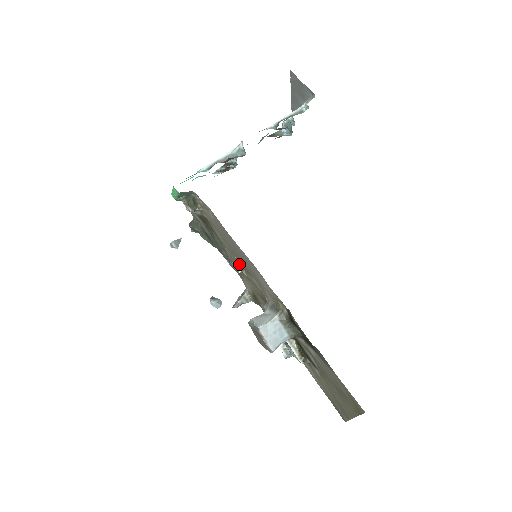
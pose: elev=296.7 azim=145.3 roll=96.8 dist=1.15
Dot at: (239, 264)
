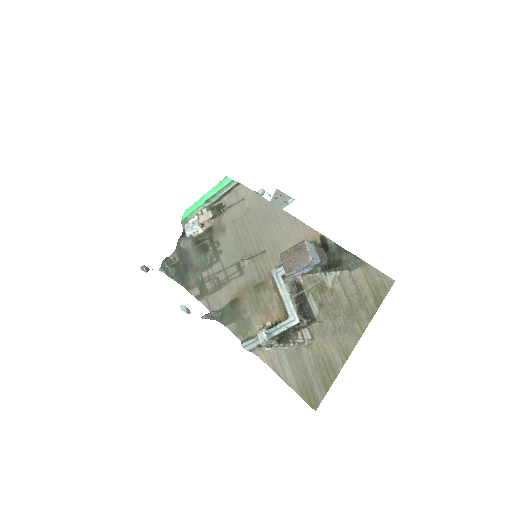
Dot at: (243, 256)
